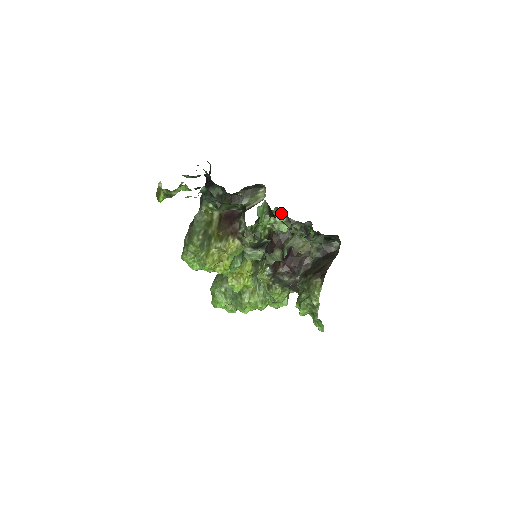
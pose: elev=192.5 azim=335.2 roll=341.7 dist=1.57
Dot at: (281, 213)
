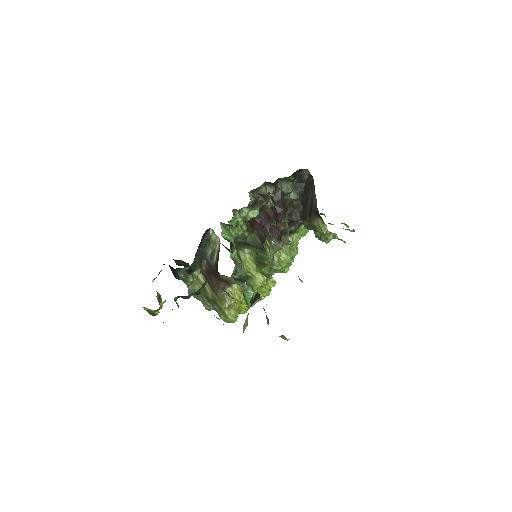
Dot at: (241, 210)
